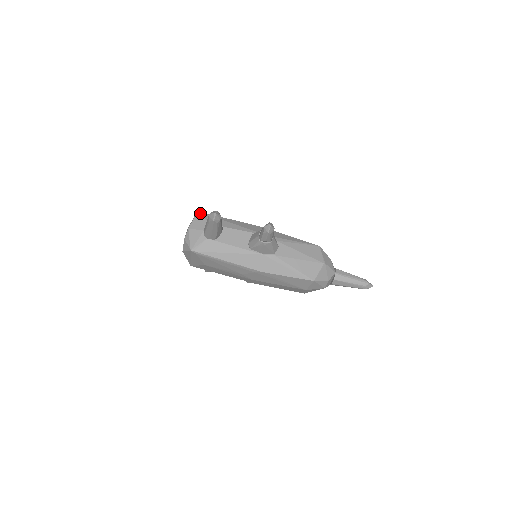
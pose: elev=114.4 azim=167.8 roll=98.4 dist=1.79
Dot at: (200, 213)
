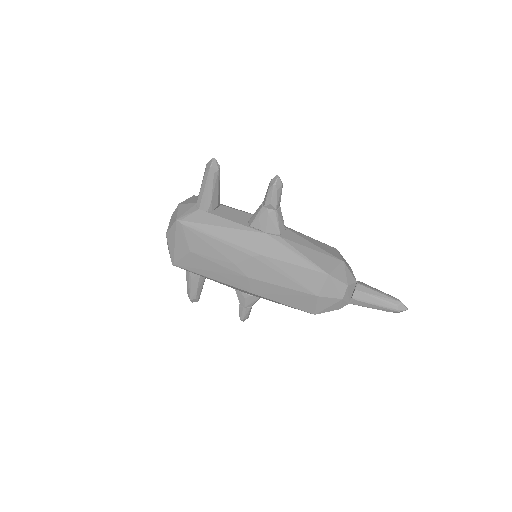
Dot at: (196, 196)
